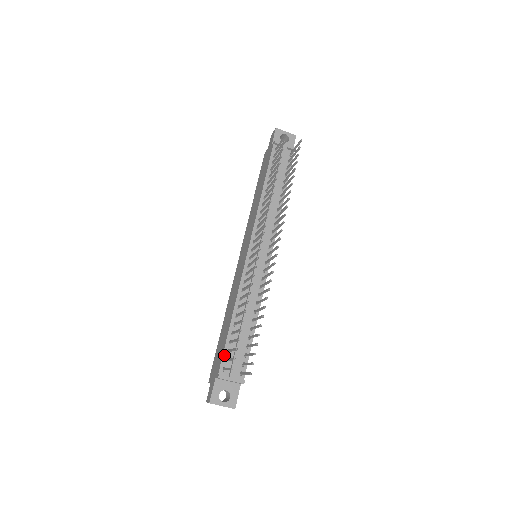
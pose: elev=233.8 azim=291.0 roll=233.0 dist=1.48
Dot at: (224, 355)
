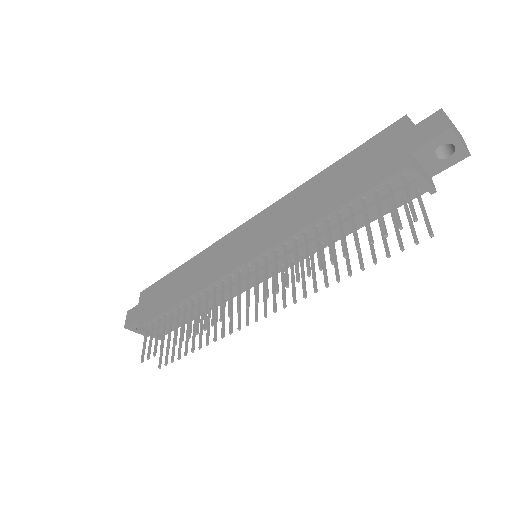
Dot at: (153, 319)
